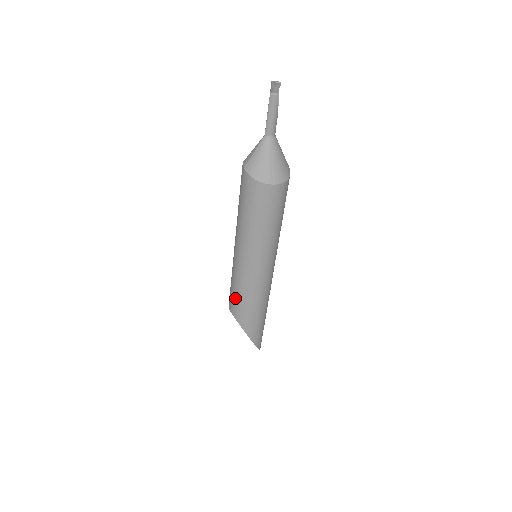
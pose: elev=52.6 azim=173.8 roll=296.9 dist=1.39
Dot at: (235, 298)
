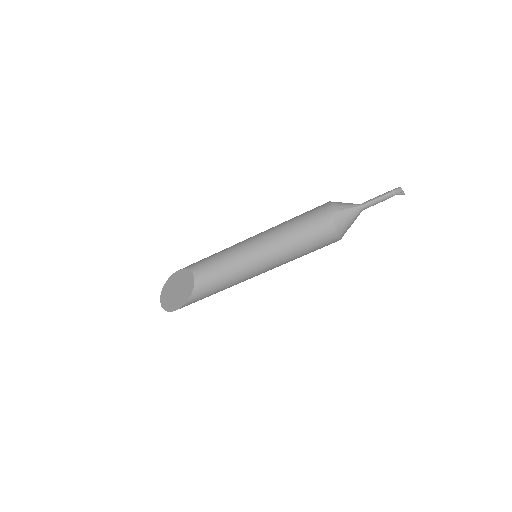
Dot at: (214, 273)
